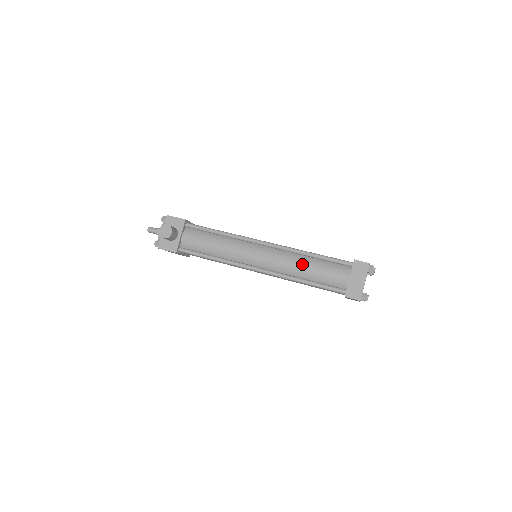
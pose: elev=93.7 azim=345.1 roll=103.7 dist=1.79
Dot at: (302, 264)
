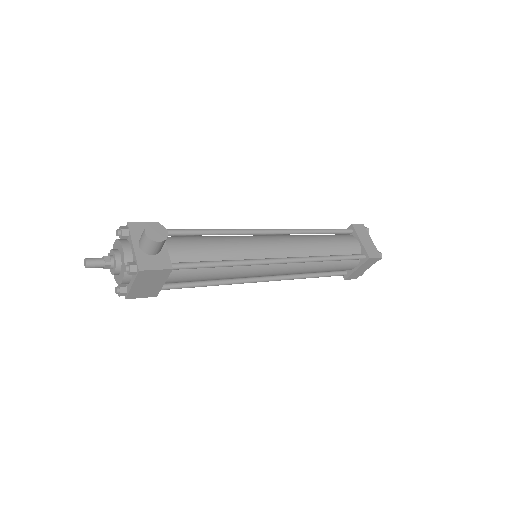
Dot at: (316, 241)
